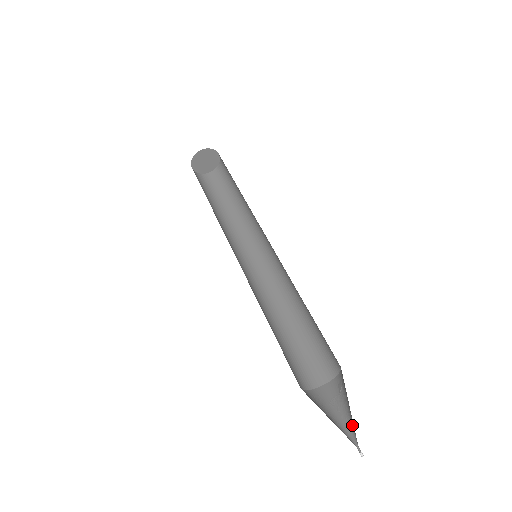
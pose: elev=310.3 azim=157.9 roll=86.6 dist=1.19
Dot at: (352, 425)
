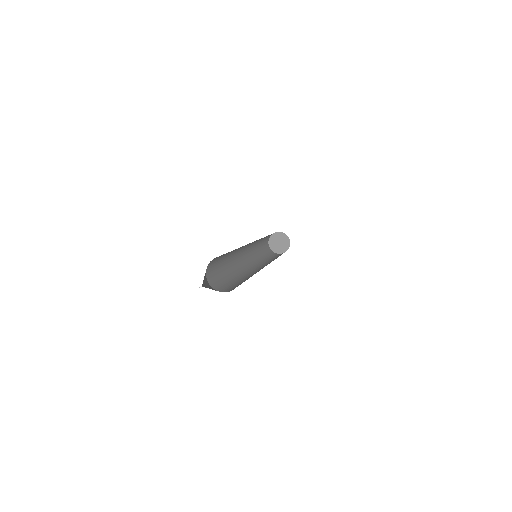
Dot at: occluded
